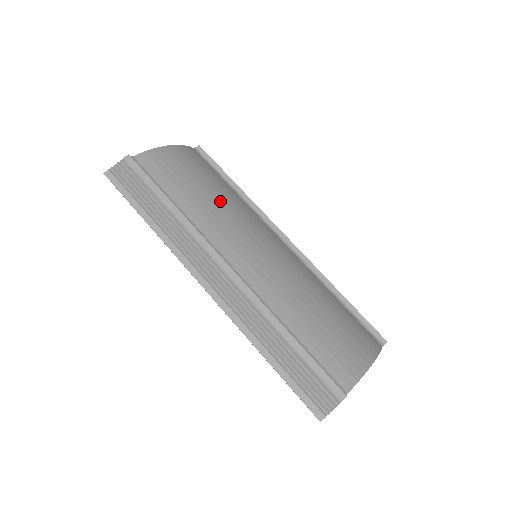
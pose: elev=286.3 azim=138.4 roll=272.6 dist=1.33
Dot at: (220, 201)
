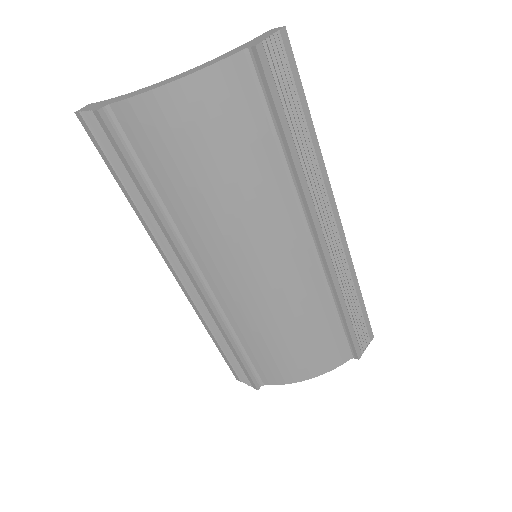
Dot at: (225, 199)
